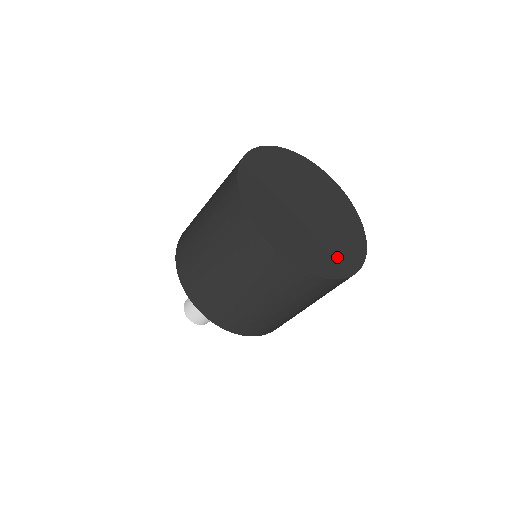
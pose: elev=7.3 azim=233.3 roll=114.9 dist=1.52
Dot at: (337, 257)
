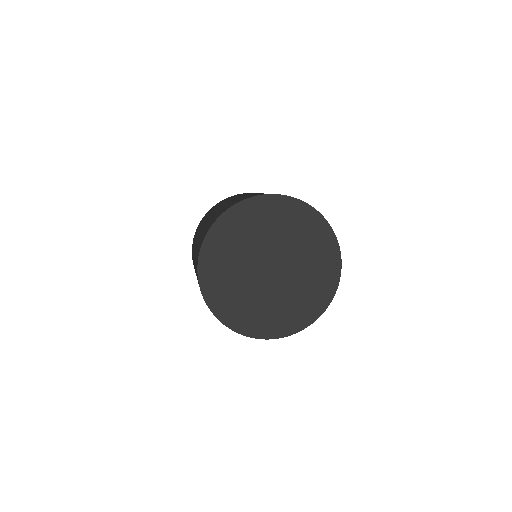
Dot at: (287, 316)
